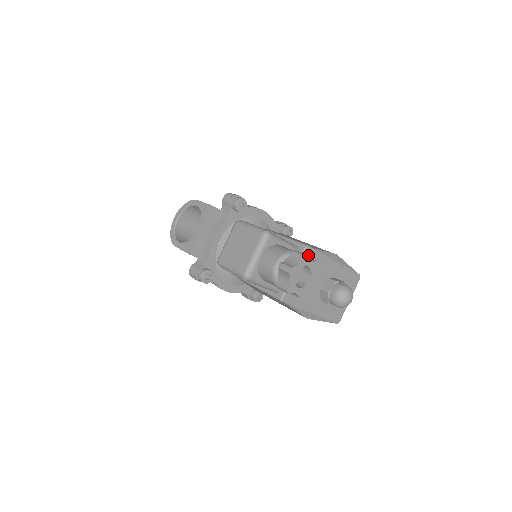
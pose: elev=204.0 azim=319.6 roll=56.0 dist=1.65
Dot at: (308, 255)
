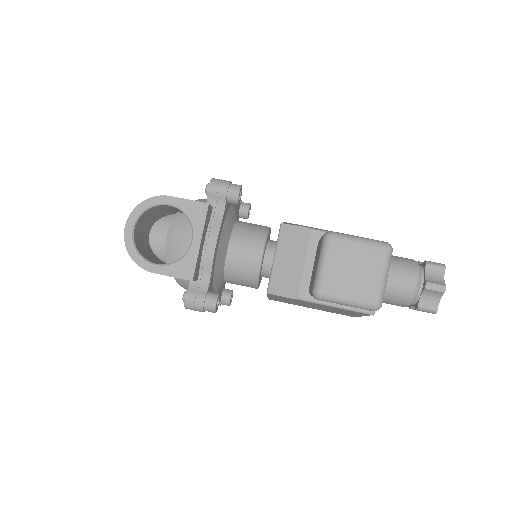
Dot at: occluded
